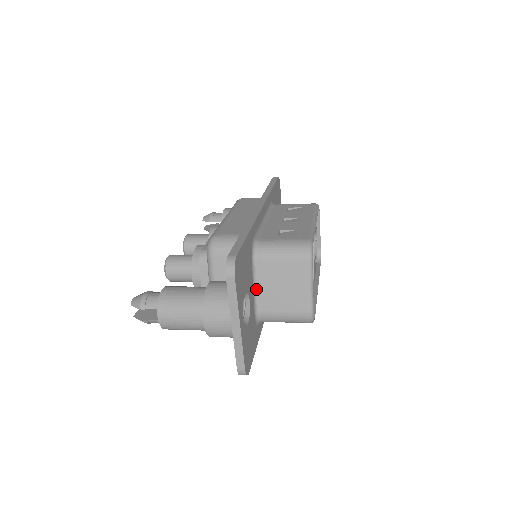
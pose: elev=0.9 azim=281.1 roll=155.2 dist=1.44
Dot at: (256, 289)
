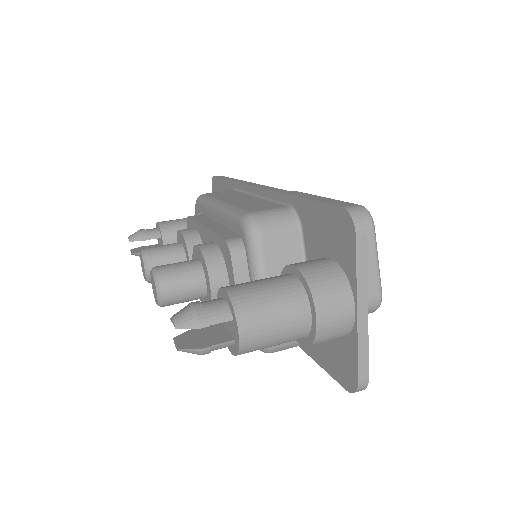
Dot at: occluded
